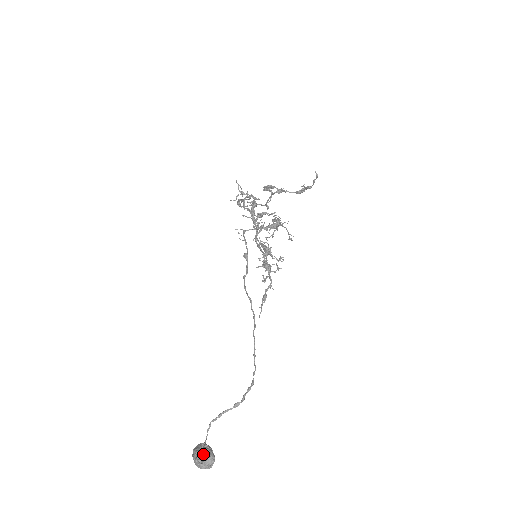
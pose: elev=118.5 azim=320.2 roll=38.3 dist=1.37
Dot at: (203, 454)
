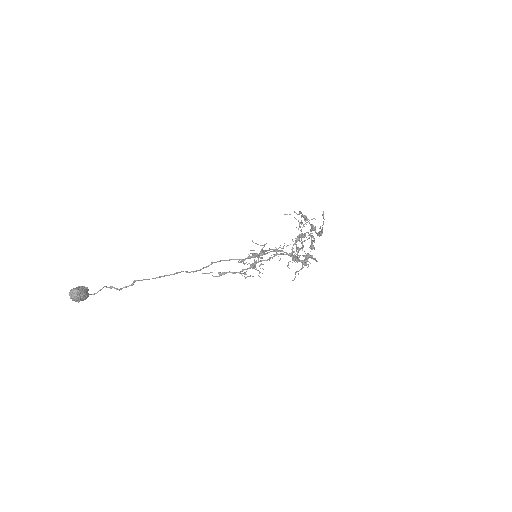
Dot at: (78, 287)
